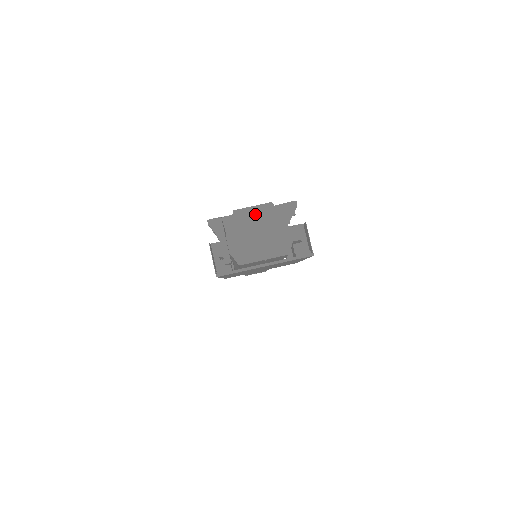
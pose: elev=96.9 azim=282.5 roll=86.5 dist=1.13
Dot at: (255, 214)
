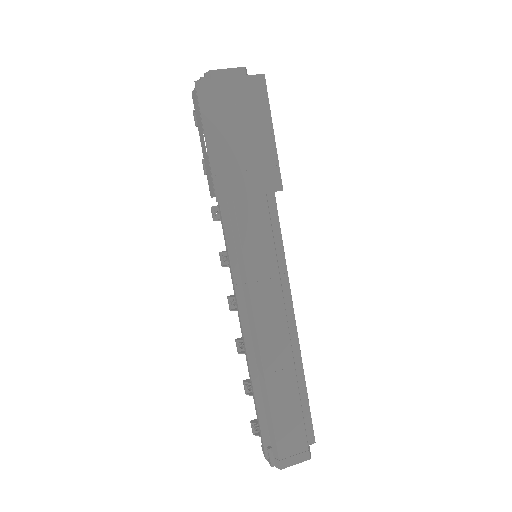
Dot at: occluded
